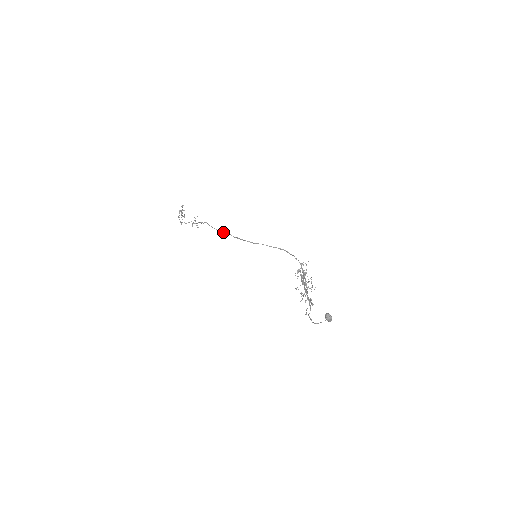
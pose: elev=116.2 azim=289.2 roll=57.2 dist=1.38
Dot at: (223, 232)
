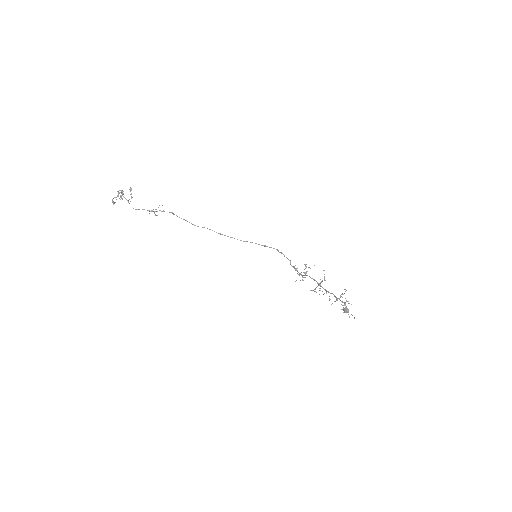
Dot at: occluded
